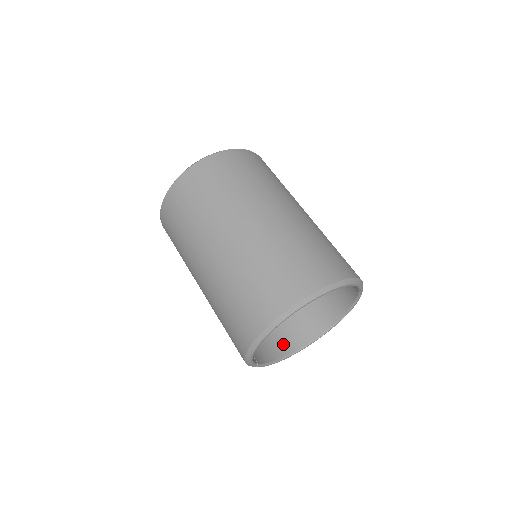
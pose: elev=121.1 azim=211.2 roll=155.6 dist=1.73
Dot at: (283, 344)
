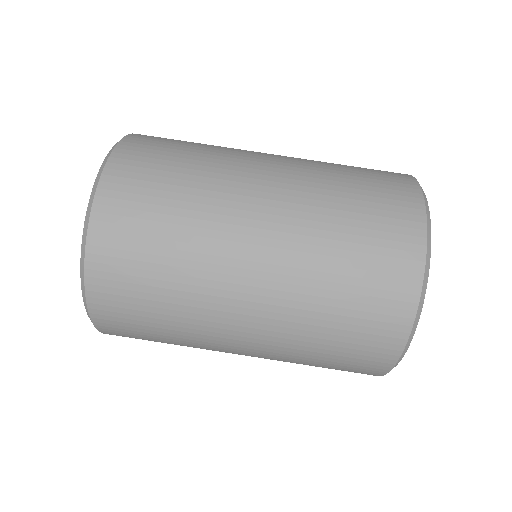
Dot at: occluded
